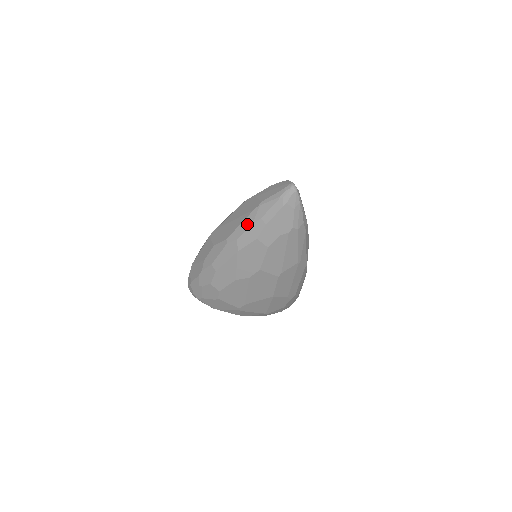
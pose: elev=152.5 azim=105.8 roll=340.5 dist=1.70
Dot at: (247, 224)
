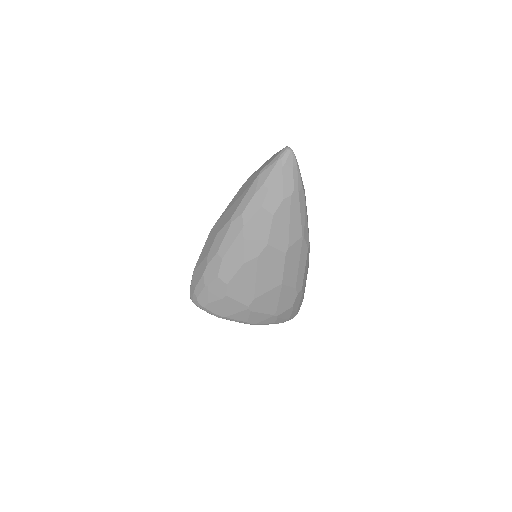
Dot at: (250, 195)
